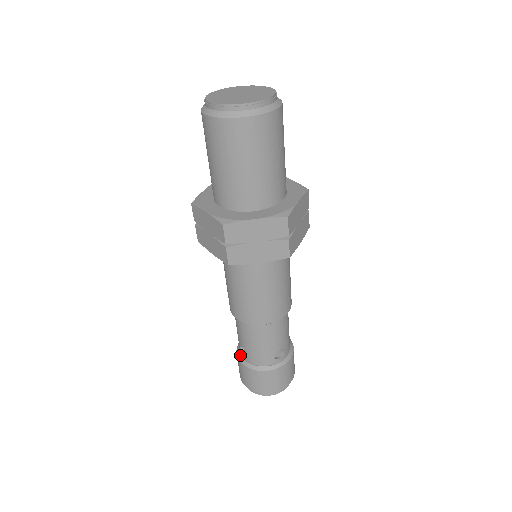
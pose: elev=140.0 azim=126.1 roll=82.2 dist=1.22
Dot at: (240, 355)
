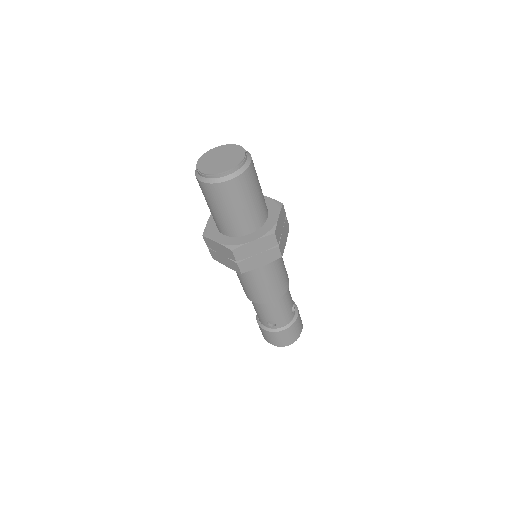
Dot at: occluded
